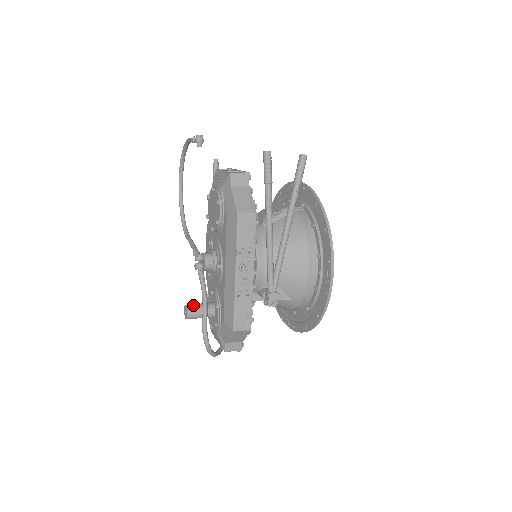
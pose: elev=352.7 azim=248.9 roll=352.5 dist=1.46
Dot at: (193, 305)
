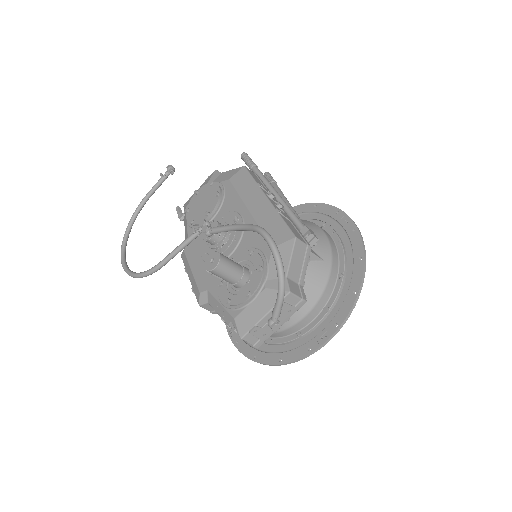
Dot at: occluded
